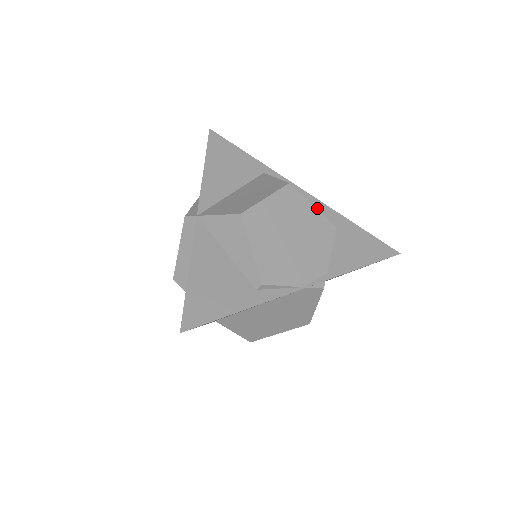
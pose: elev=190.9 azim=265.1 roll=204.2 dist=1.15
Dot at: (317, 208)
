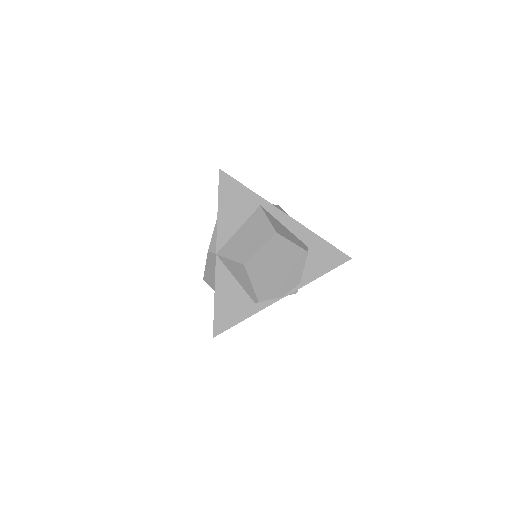
Dot at: (297, 230)
